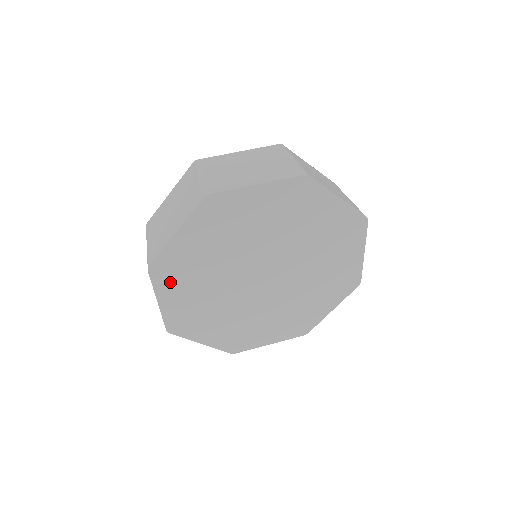
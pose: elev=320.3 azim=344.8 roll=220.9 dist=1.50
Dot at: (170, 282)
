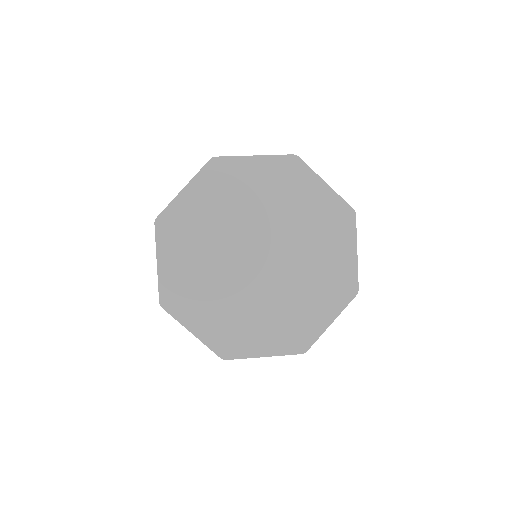
Dot at: (186, 308)
